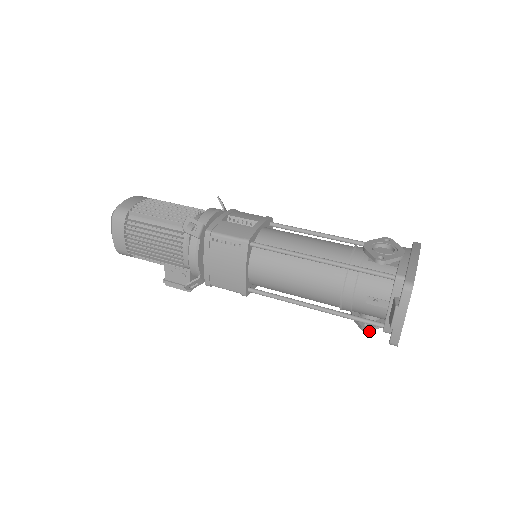
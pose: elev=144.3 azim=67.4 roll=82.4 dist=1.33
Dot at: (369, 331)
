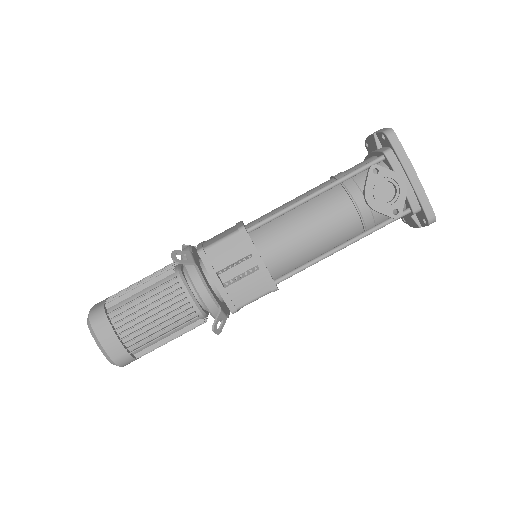
Dot at: occluded
